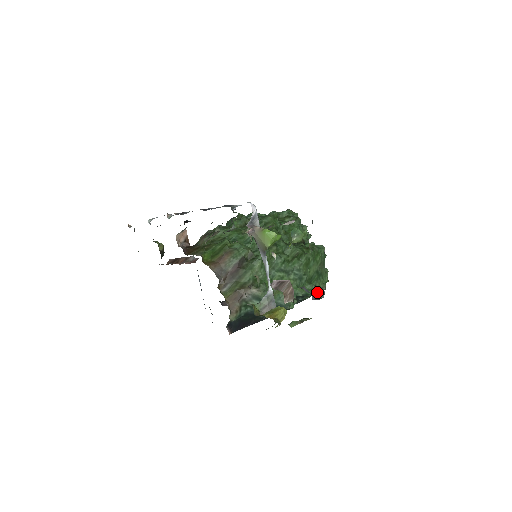
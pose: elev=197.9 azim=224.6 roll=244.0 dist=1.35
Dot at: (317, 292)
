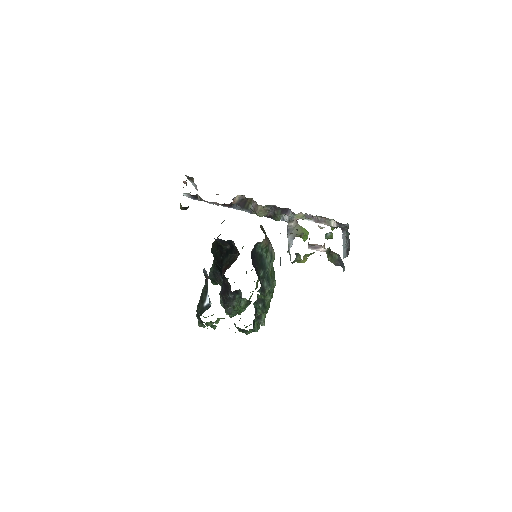
Dot at: occluded
